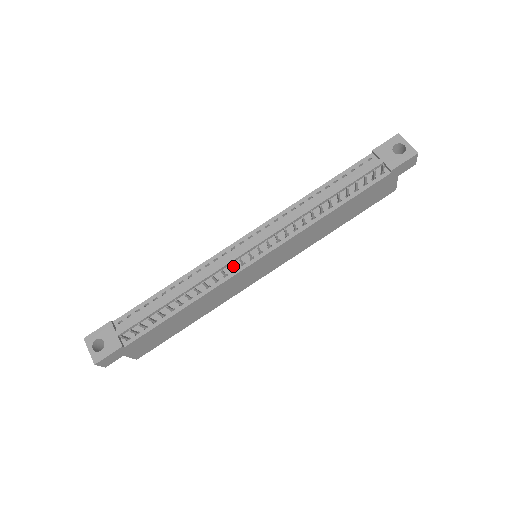
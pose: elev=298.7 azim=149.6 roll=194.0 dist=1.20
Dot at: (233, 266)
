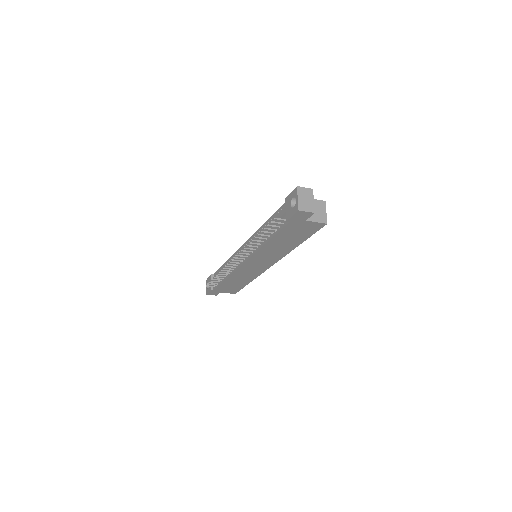
Dot at: occluded
